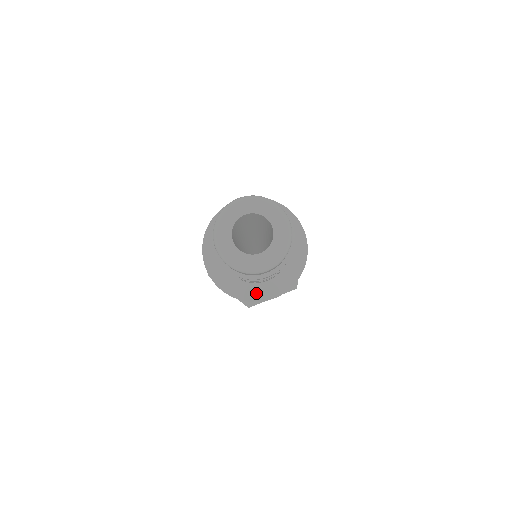
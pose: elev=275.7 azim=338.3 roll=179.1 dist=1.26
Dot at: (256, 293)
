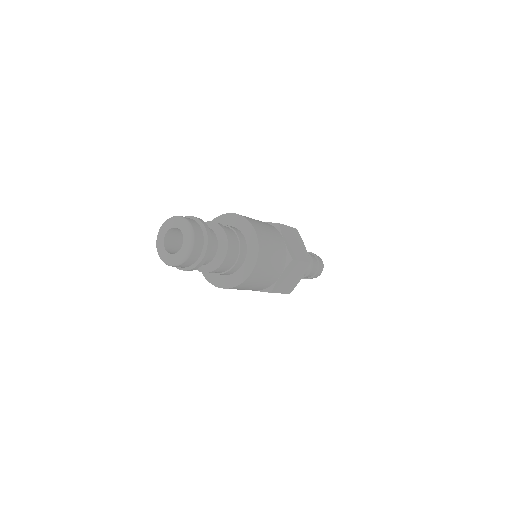
Dot at: (215, 279)
